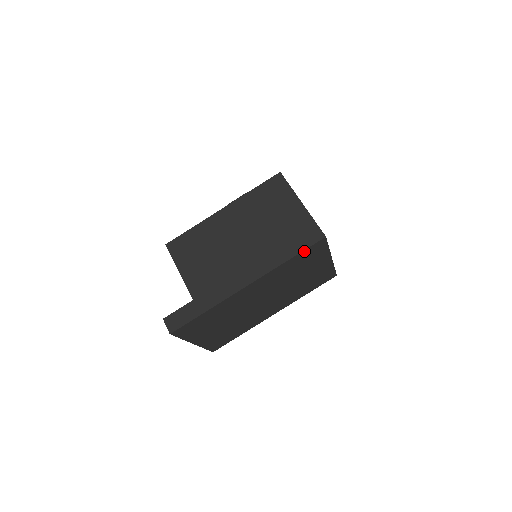
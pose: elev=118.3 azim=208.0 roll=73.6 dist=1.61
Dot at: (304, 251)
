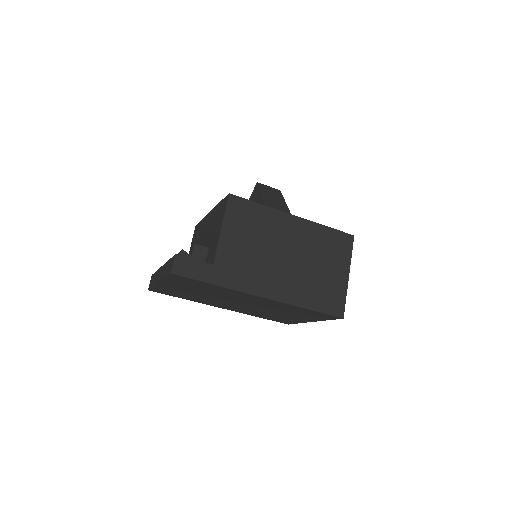
Dot at: (321, 313)
